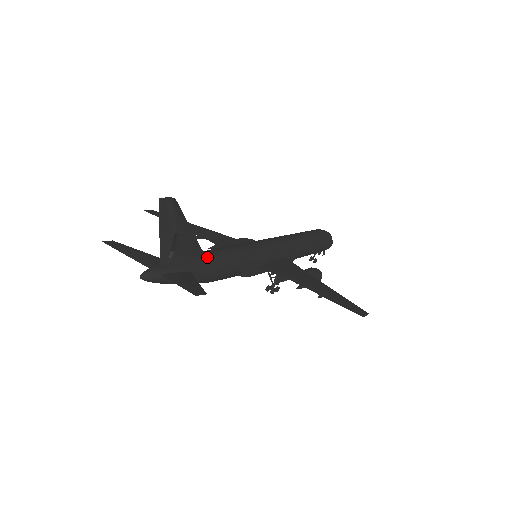
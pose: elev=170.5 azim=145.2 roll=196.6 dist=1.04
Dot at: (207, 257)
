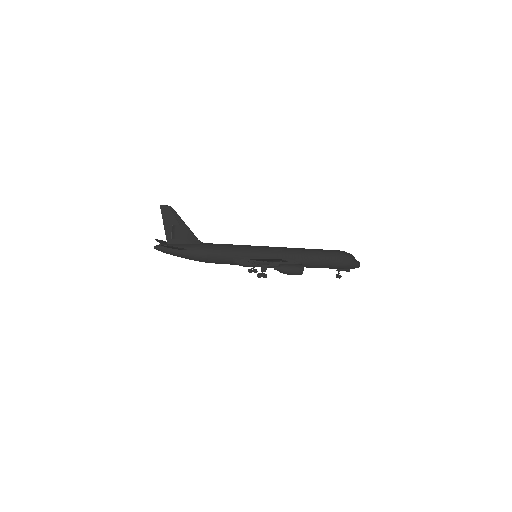
Dot at: (201, 244)
